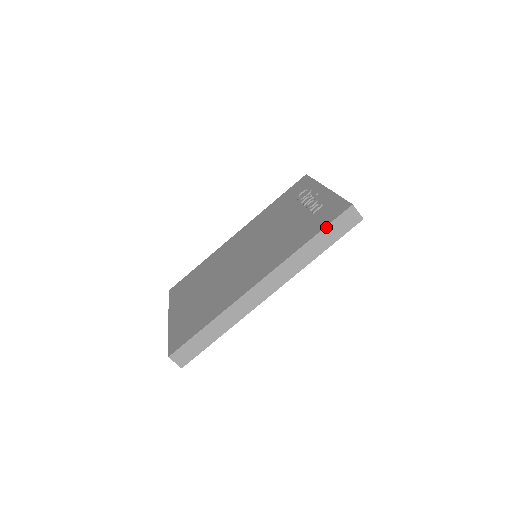
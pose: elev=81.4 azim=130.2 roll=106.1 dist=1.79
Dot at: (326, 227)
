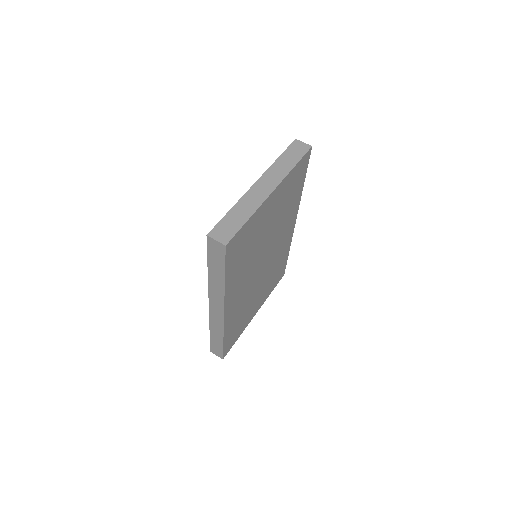
Dot at: (208, 258)
